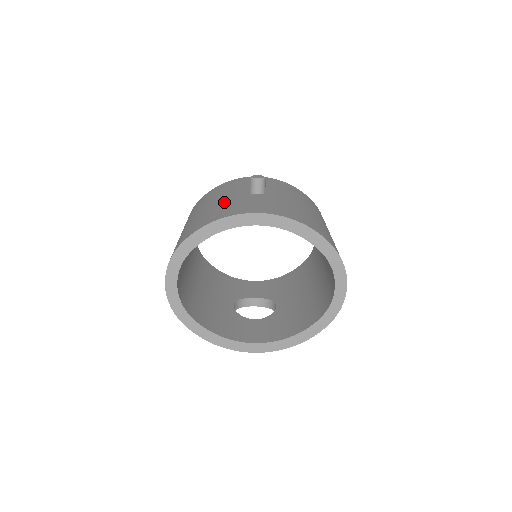
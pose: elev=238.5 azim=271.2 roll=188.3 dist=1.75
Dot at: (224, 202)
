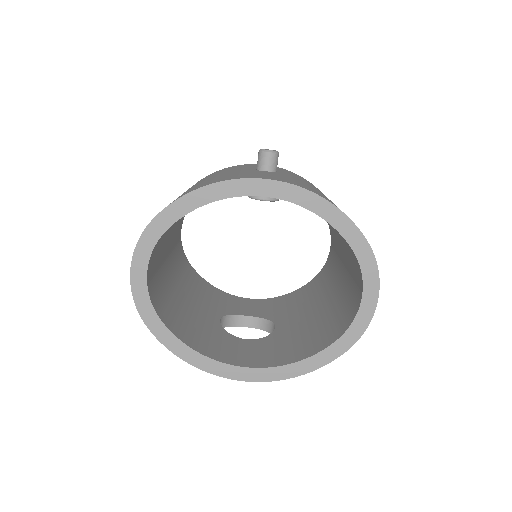
Dot at: (223, 175)
